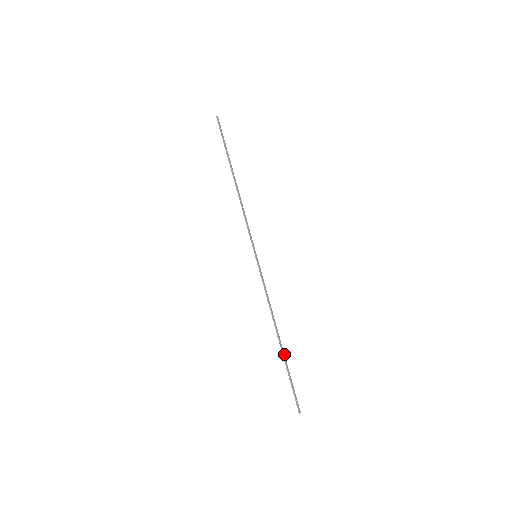
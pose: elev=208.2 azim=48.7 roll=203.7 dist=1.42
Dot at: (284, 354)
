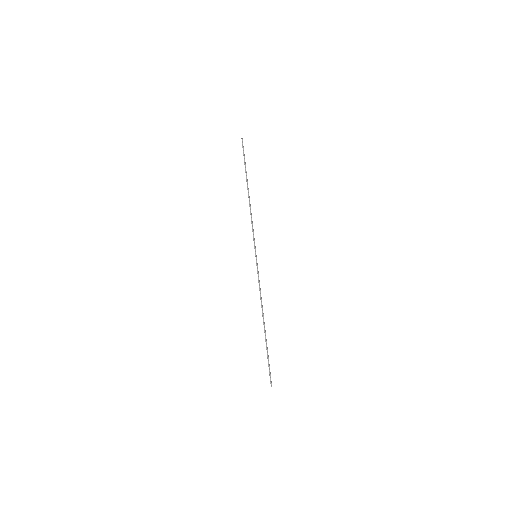
Dot at: occluded
